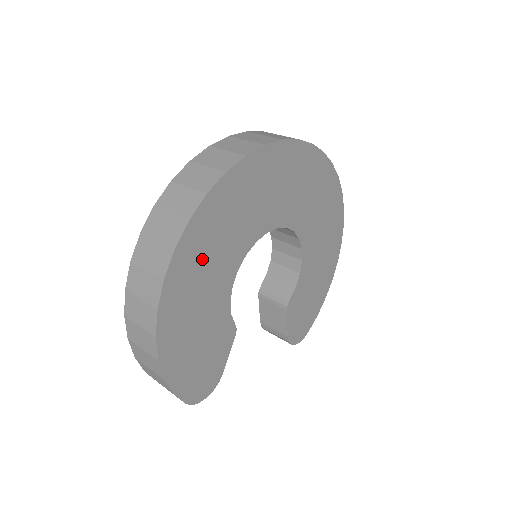
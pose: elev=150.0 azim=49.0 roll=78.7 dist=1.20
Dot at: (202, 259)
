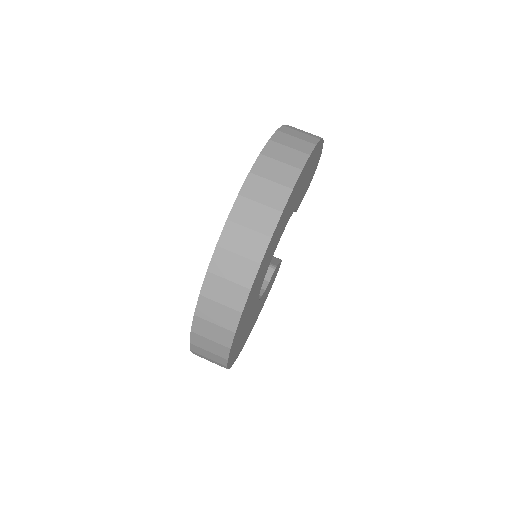
Dot at: occluded
